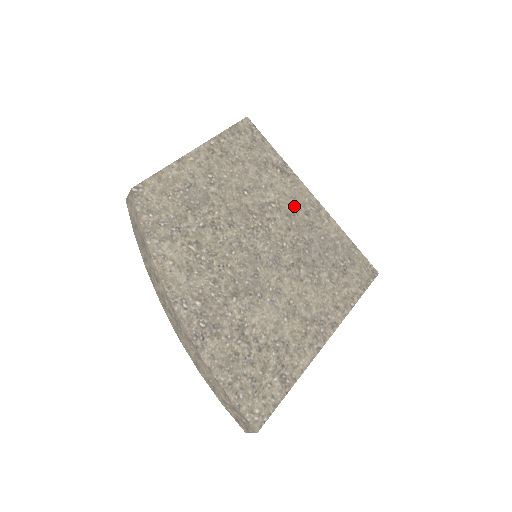
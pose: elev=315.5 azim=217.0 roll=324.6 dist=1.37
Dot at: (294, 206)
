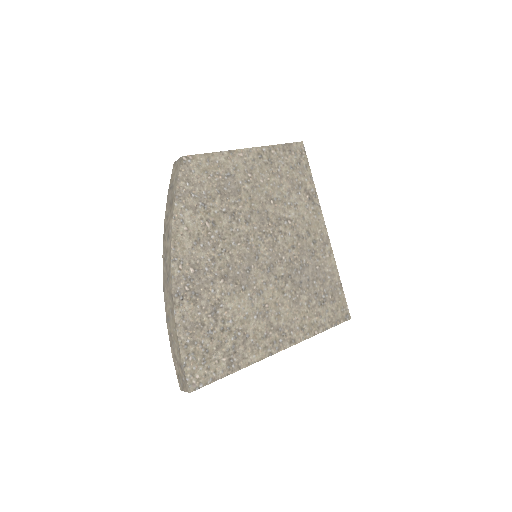
Dot at: (306, 231)
